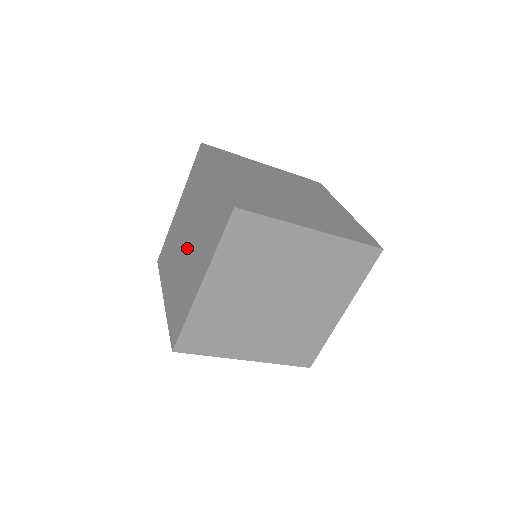
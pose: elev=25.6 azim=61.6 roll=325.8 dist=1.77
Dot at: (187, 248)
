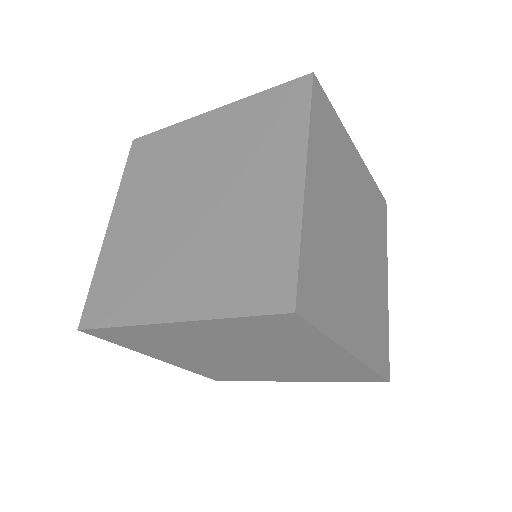
Dot at: occluded
